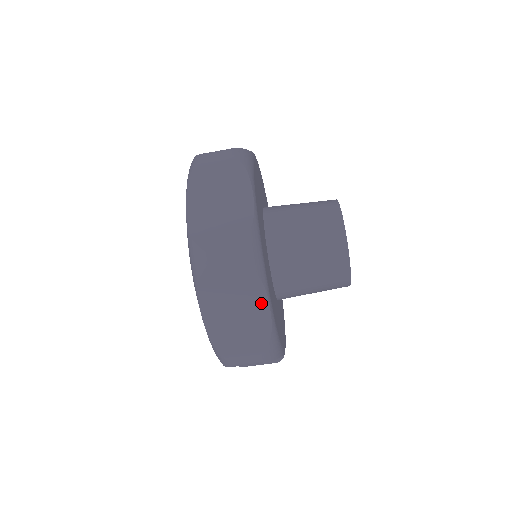
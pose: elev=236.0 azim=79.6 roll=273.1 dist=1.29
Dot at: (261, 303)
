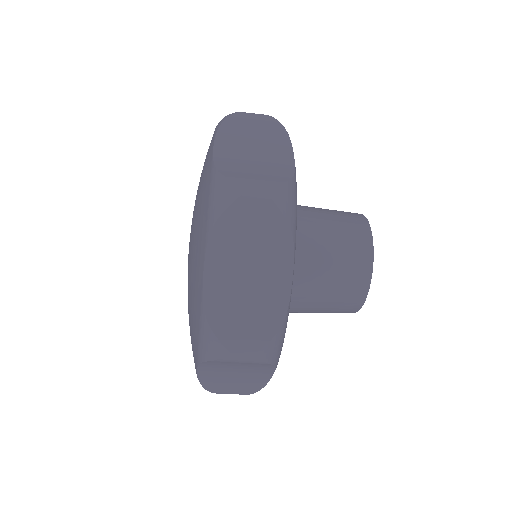
Dot at: (266, 372)
